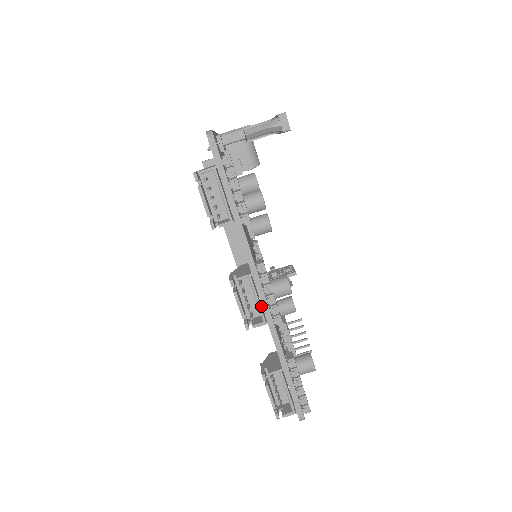
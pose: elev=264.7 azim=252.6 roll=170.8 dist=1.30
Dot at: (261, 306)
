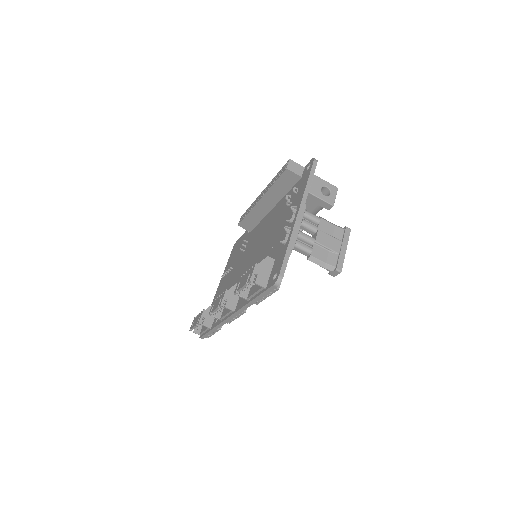
Dot at: occluded
